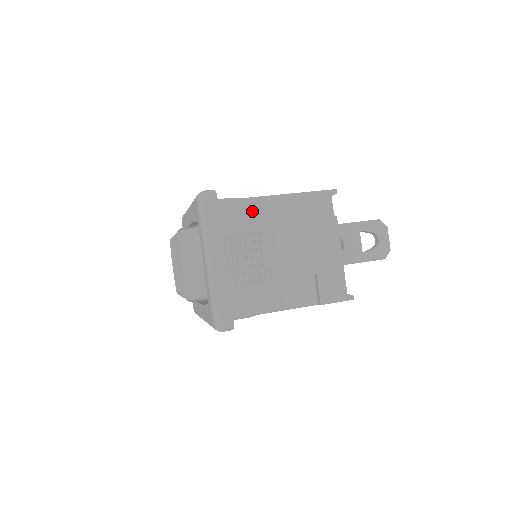
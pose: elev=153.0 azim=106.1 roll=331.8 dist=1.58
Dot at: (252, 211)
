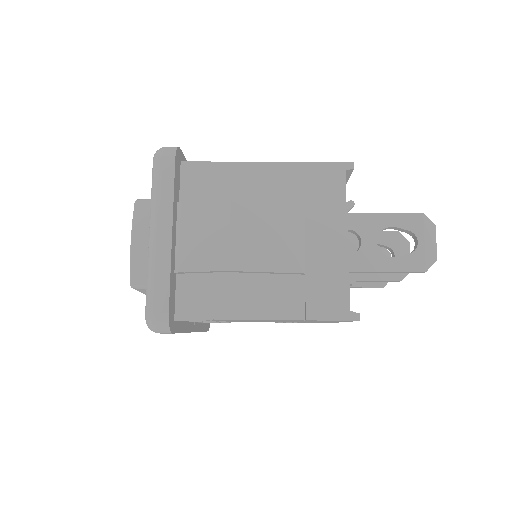
Dot at: (228, 180)
